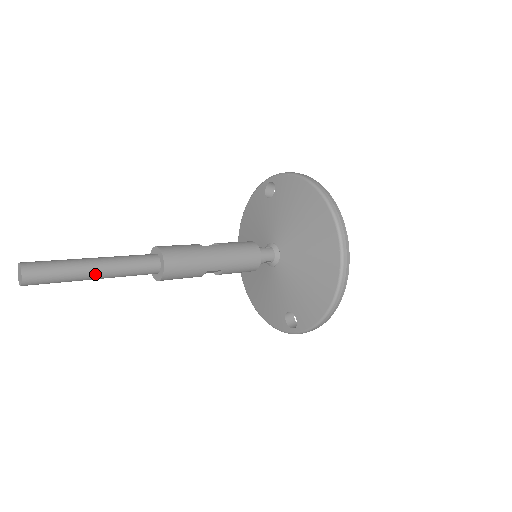
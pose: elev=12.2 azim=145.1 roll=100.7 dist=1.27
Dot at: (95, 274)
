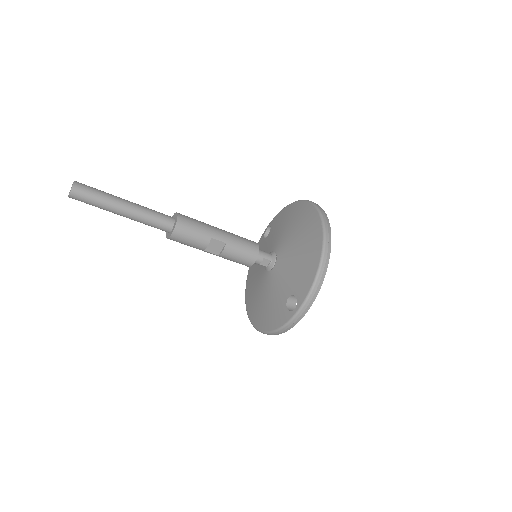
Dot at: (124, 205)
